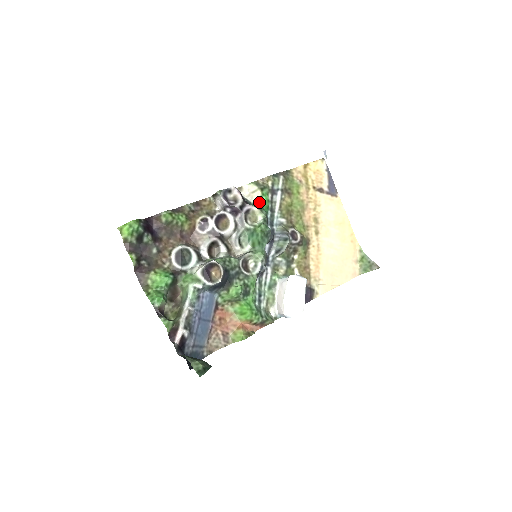
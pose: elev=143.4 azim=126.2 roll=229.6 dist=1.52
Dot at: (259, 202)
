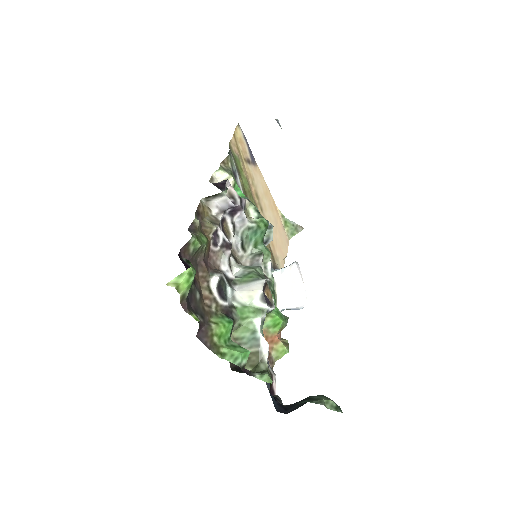
Dot at: occluded
